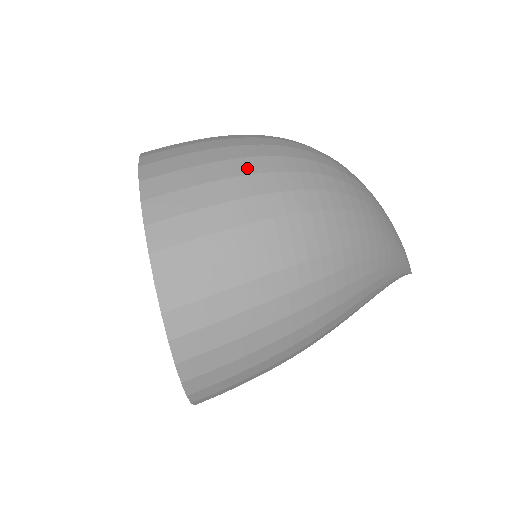
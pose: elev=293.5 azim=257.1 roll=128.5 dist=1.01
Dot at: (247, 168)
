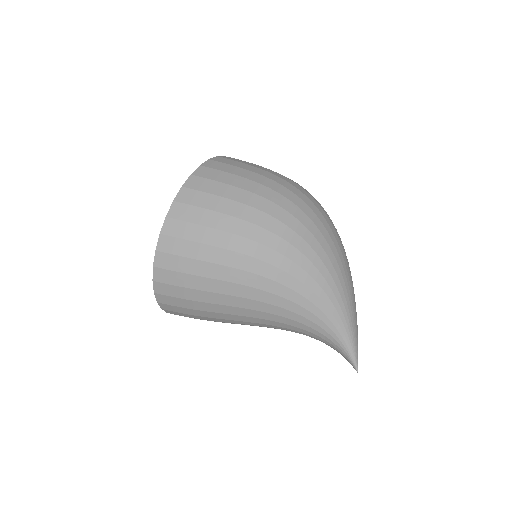
Dot at: occluded
